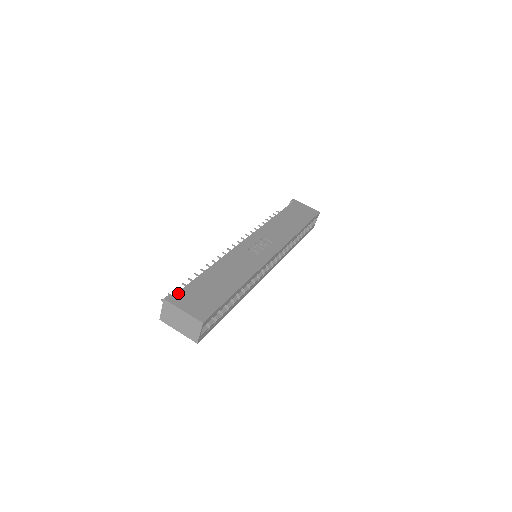
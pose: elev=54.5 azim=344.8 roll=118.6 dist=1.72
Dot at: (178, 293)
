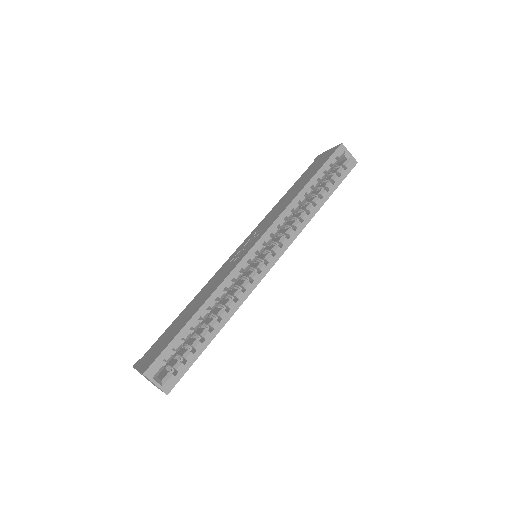
Dot at: (145, 353)
